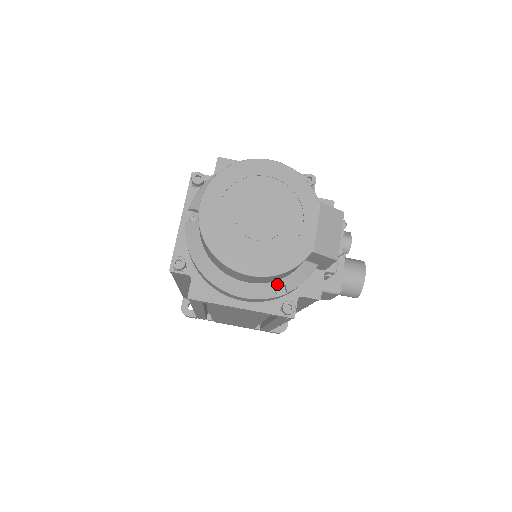
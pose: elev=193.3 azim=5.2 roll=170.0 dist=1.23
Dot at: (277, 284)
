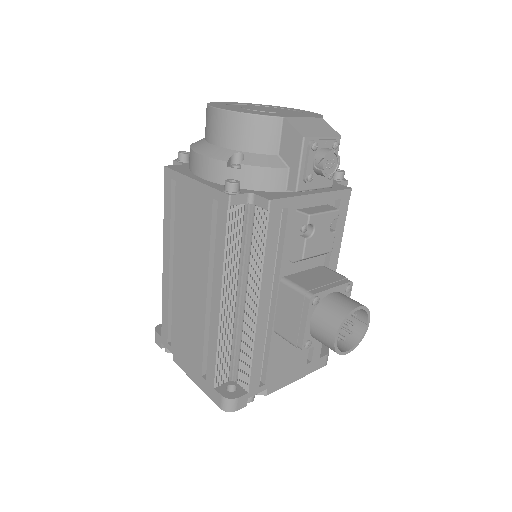
Dot at: (239, 166)
